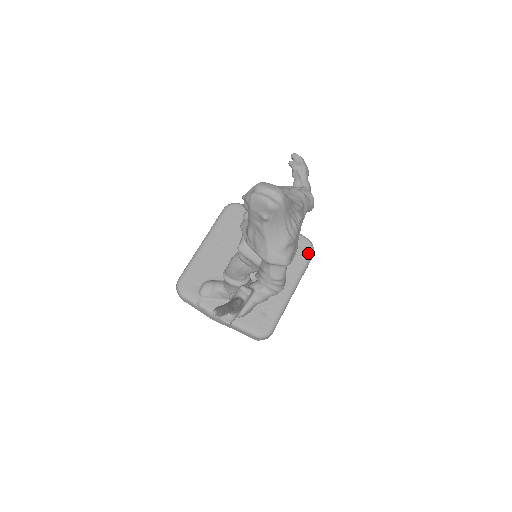
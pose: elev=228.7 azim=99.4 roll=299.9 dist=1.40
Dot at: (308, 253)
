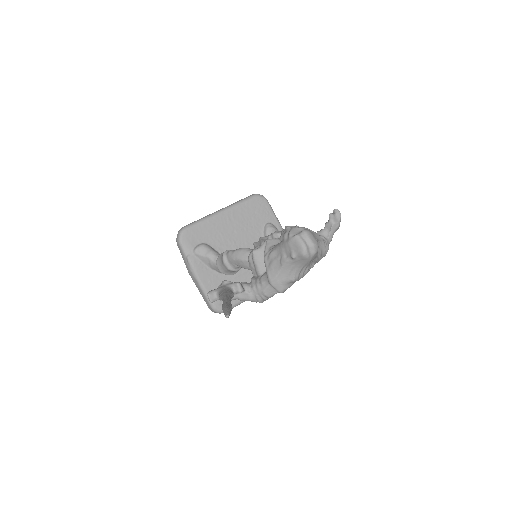
Dot at: occluded
